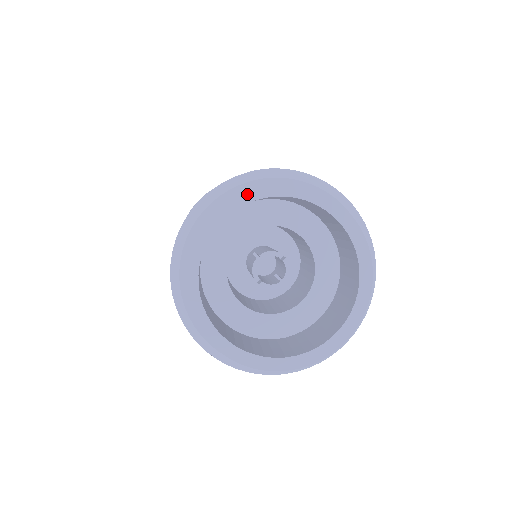
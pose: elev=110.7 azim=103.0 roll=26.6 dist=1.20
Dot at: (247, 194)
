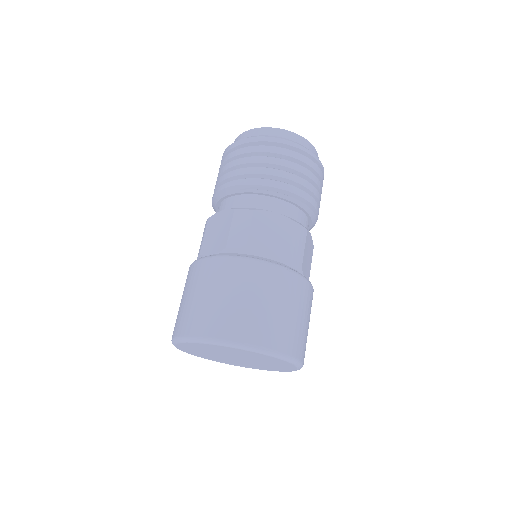
Dot at: occluded
